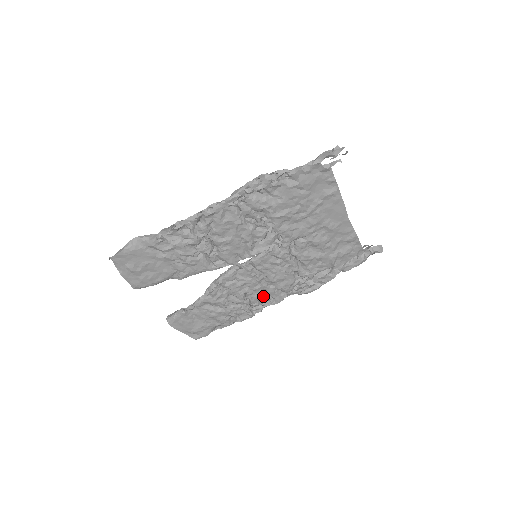
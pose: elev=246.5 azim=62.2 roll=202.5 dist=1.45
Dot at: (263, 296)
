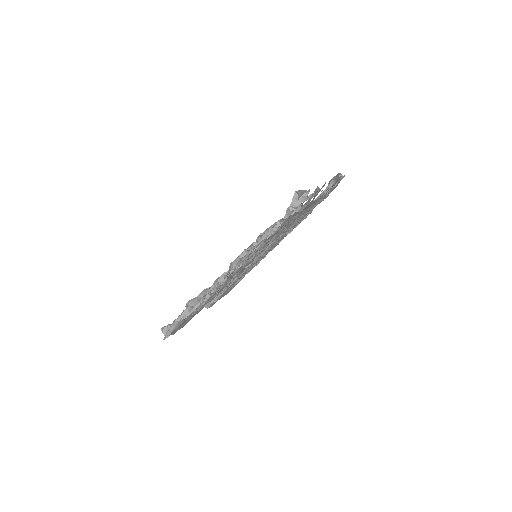
Dot at: (265, 255)
